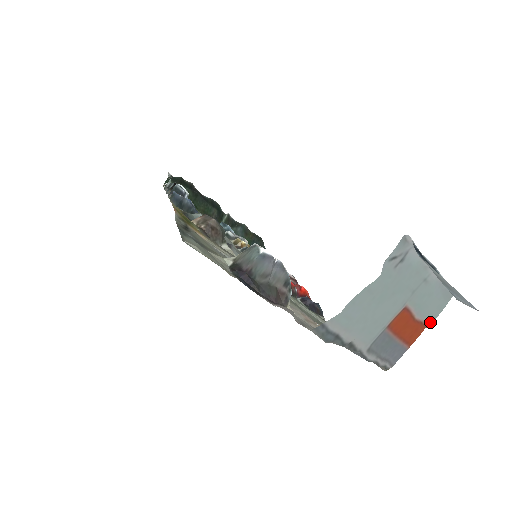
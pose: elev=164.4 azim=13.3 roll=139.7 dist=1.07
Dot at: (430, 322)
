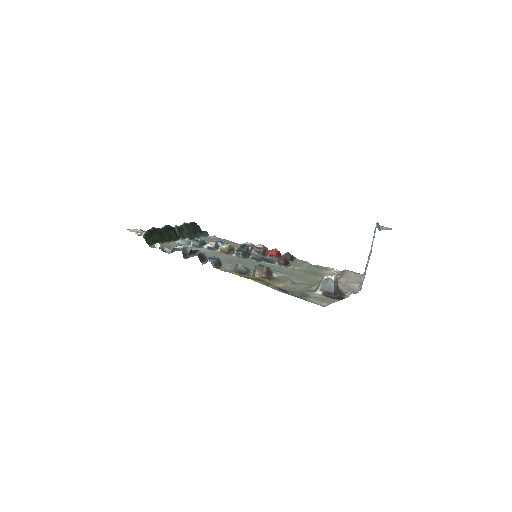
Dot at: occluded
